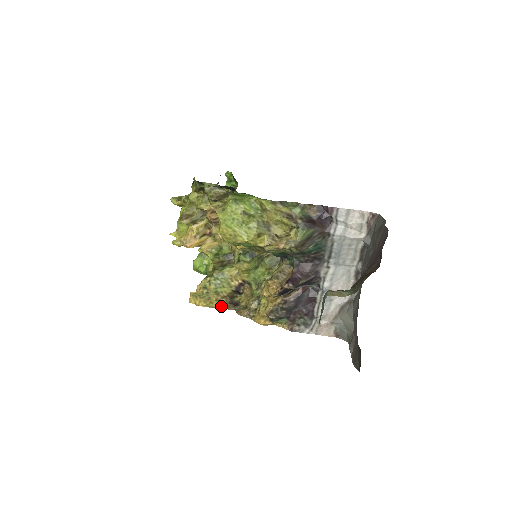
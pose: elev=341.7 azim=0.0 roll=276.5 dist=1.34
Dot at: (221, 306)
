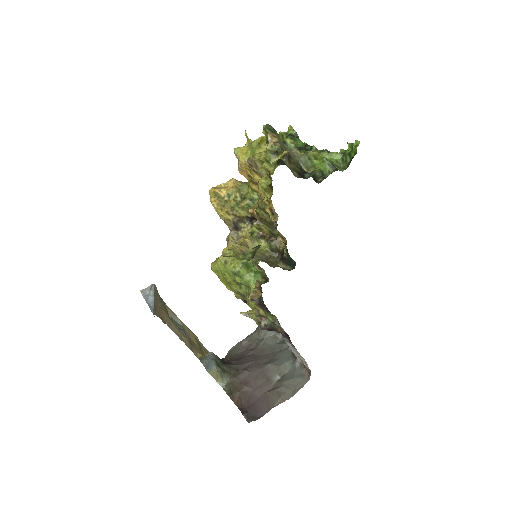
Dot at: (225, 219)
